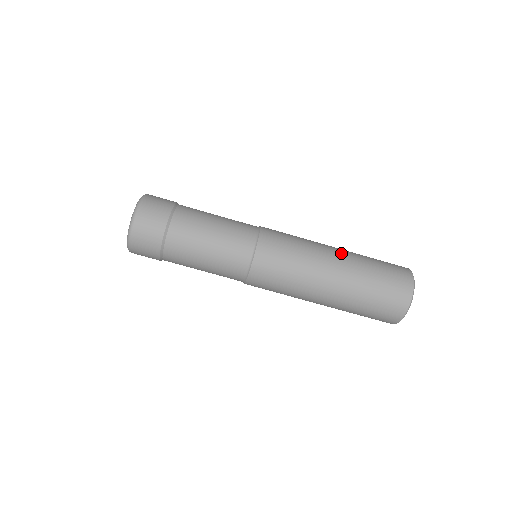
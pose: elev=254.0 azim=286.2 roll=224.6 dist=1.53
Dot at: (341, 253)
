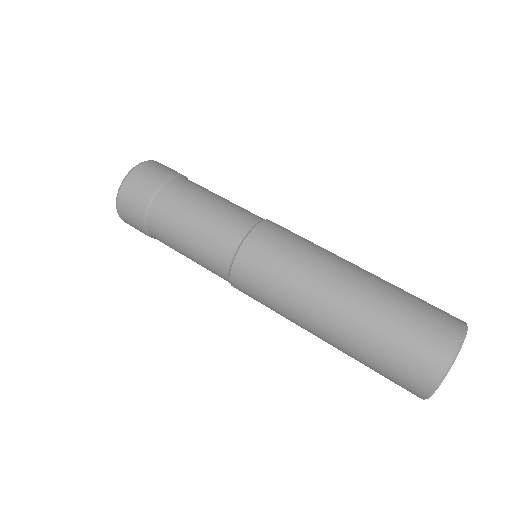
Dot at: occluded
